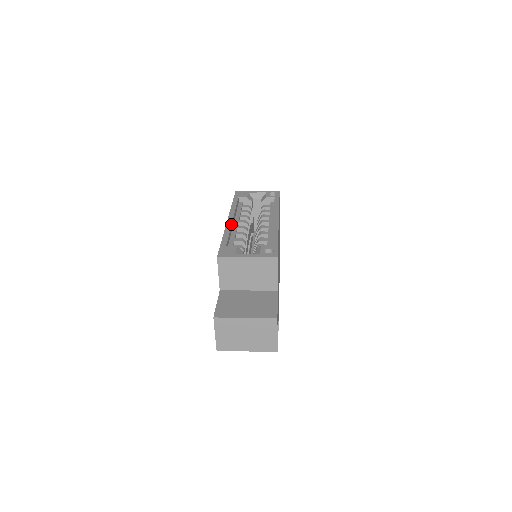
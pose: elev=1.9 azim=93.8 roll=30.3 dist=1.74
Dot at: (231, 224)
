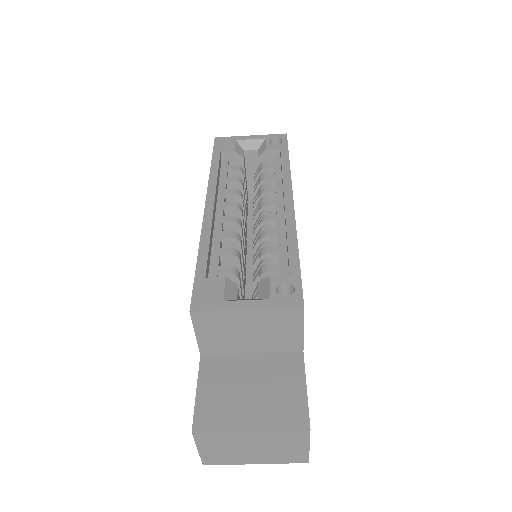
Dot at: (211, 218)
